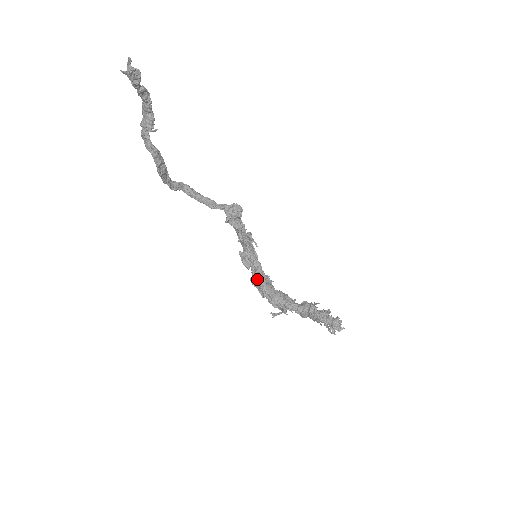
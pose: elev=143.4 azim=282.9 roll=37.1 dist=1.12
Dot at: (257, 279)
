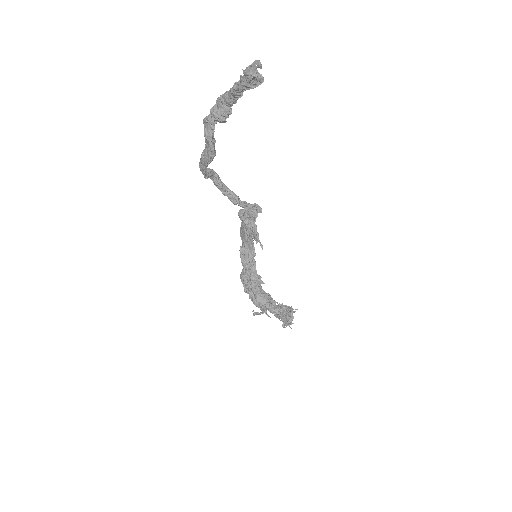
Dot at: (248, 276)
